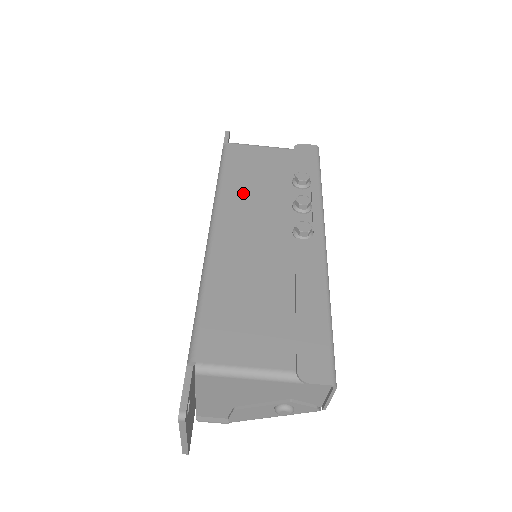
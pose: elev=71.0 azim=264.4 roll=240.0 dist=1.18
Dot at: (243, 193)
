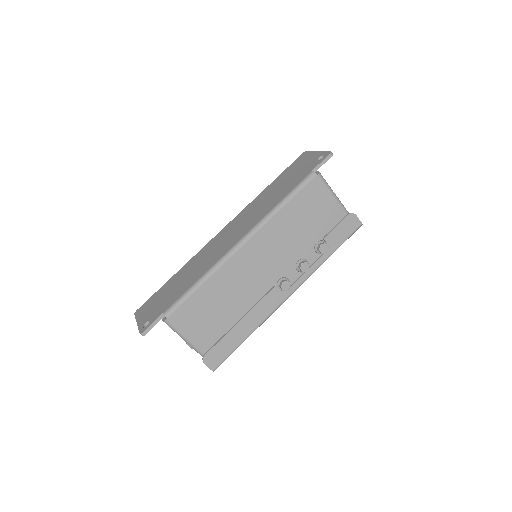
Dot at: (283, 229)
